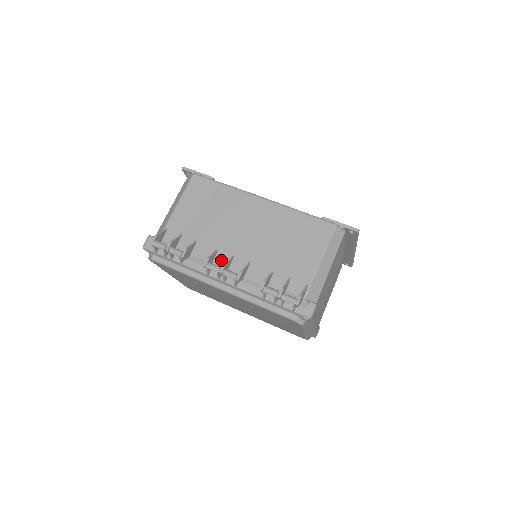
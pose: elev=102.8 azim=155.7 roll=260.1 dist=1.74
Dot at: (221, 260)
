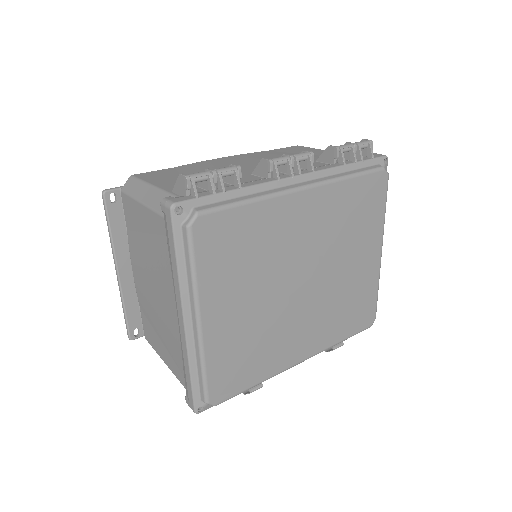
Dot at: occluded
